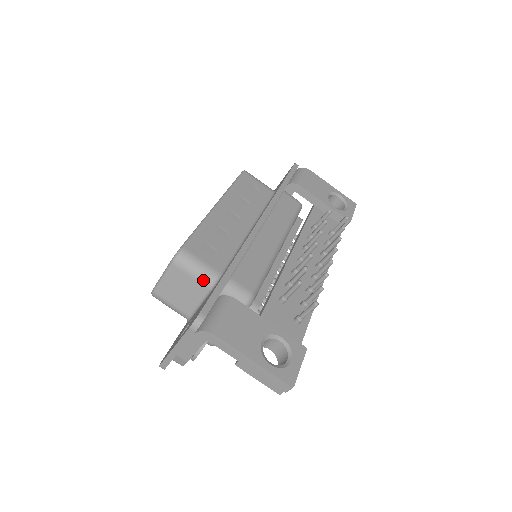
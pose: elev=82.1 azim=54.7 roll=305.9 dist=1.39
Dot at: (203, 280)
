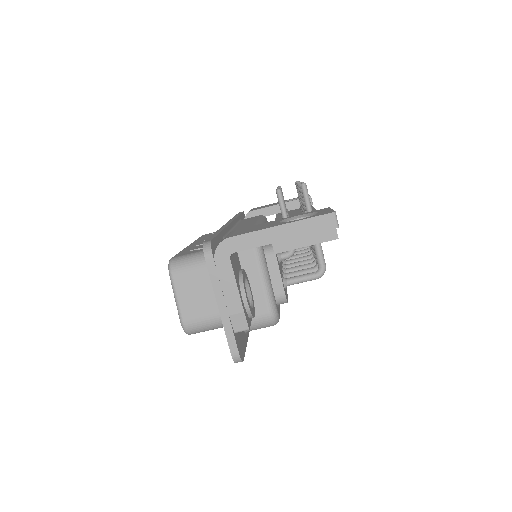
Dot at: occluded
